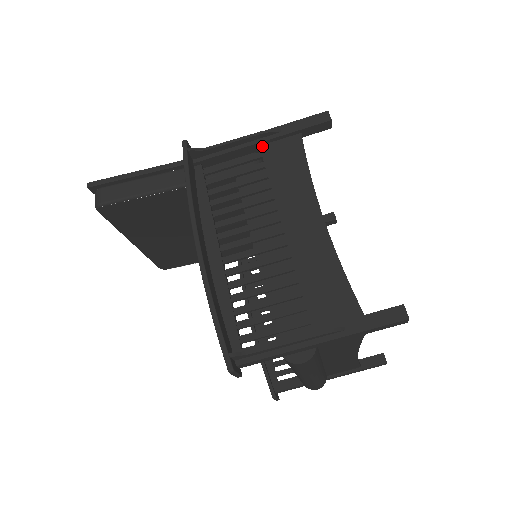
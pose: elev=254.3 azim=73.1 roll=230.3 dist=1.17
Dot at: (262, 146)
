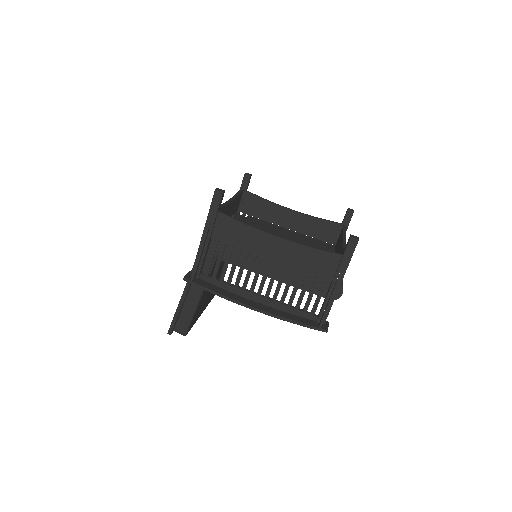
Dot at: (212, 237)
